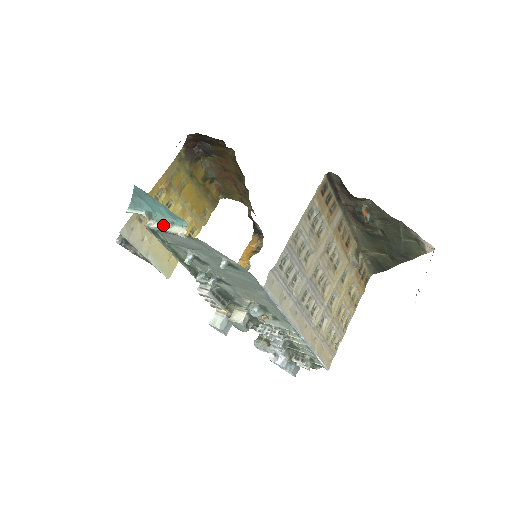
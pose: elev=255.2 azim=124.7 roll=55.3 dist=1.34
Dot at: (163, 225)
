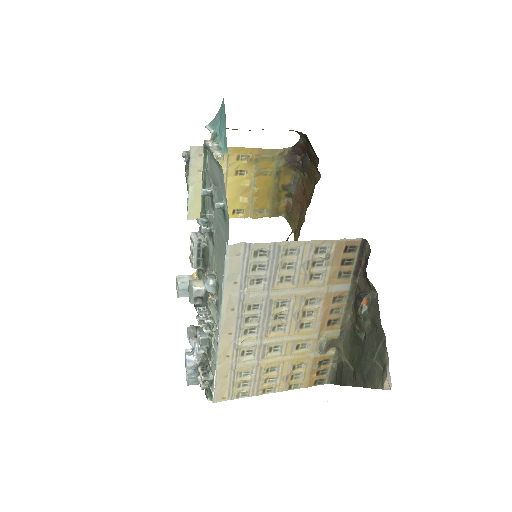
Dot at: (213, 144)
